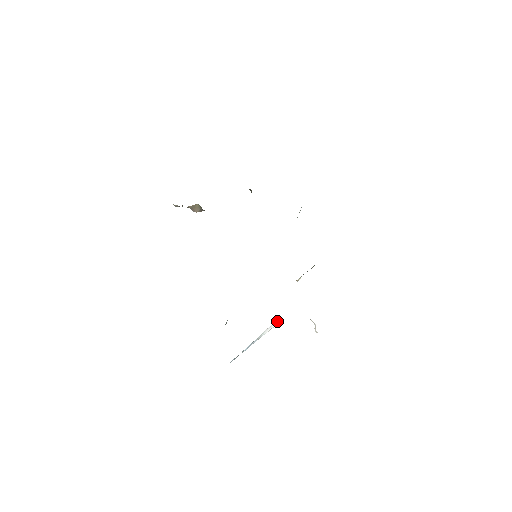
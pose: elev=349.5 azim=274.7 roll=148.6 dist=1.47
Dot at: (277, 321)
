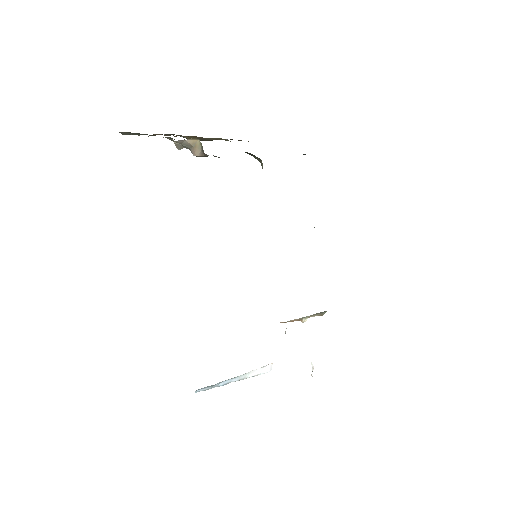
Dot at: (269, 367)
